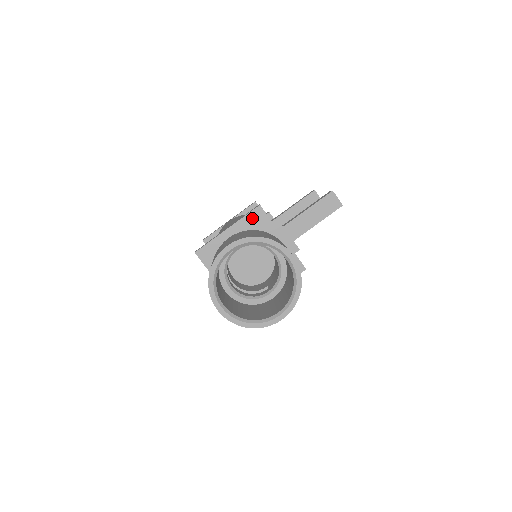
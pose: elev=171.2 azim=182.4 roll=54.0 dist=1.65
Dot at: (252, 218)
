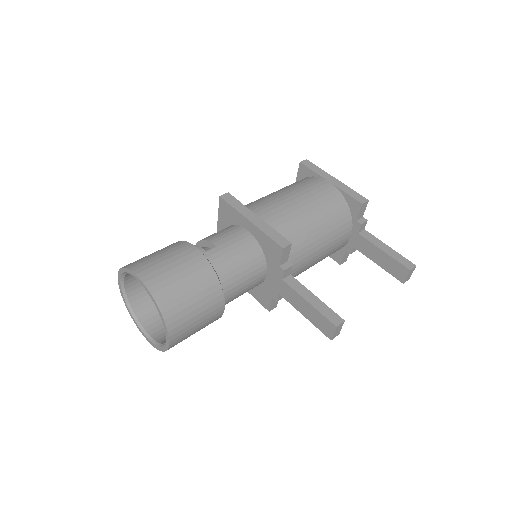
Dot at: (270, 244)
